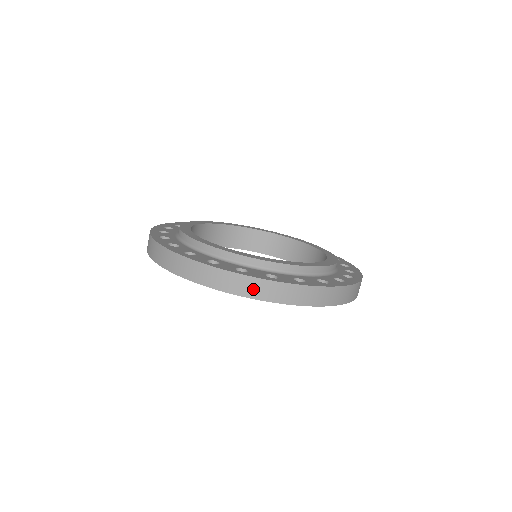
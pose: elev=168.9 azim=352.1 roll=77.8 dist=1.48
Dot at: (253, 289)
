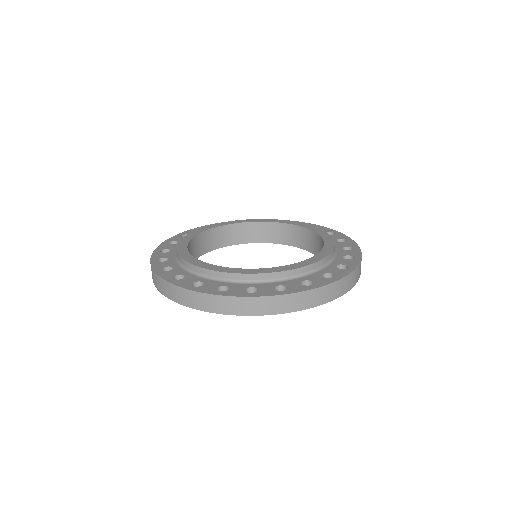
Dot at: (161, 286)
